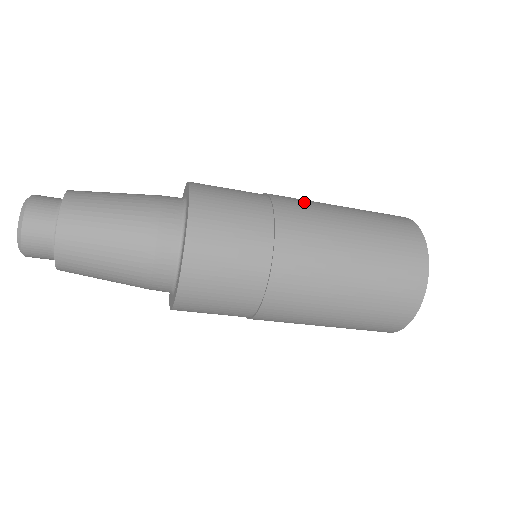
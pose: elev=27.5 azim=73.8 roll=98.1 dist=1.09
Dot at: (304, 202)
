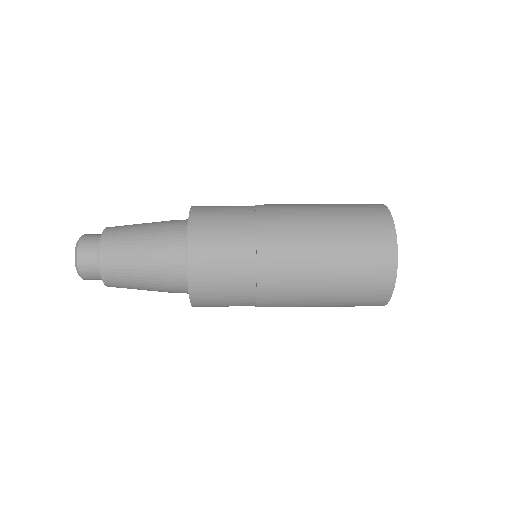
Dot at: (288, 246)
